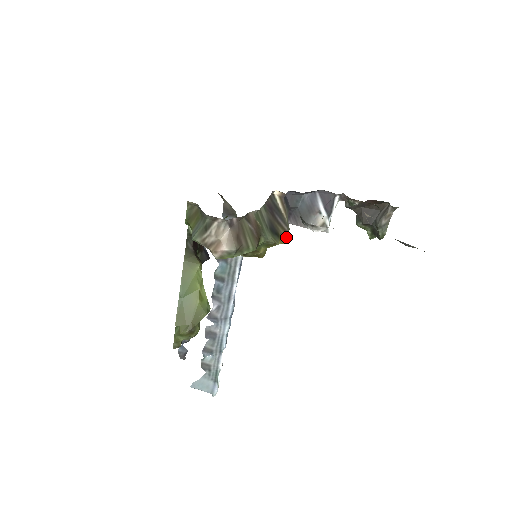
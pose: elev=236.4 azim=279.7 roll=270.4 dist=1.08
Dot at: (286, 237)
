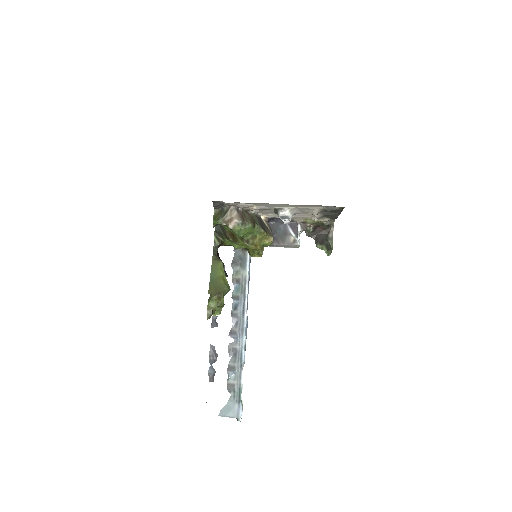
Dot at: (271, 237)
